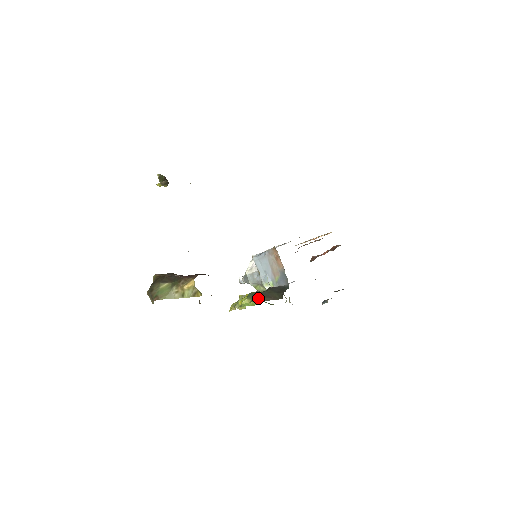
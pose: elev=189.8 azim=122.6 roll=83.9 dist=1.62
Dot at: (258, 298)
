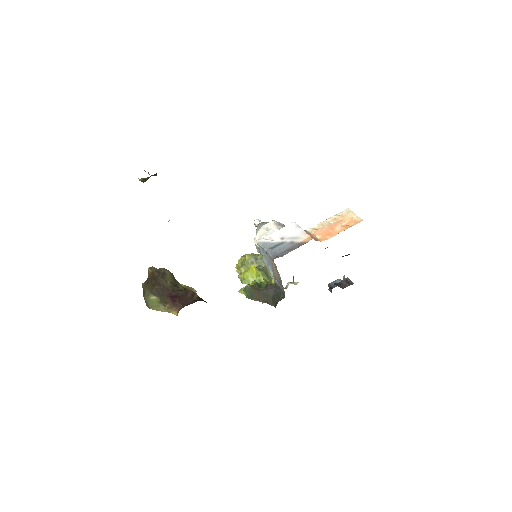
Dot at: (253, 296)
